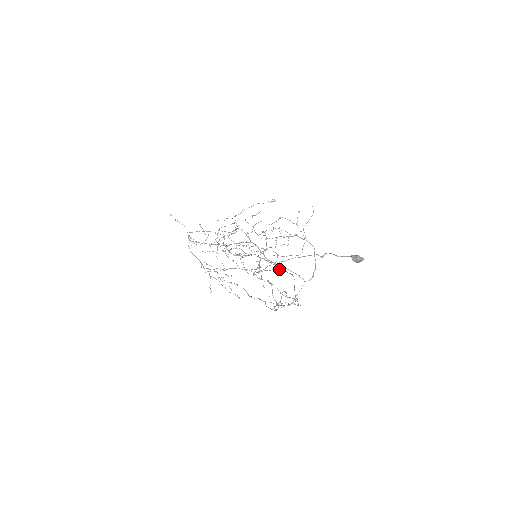
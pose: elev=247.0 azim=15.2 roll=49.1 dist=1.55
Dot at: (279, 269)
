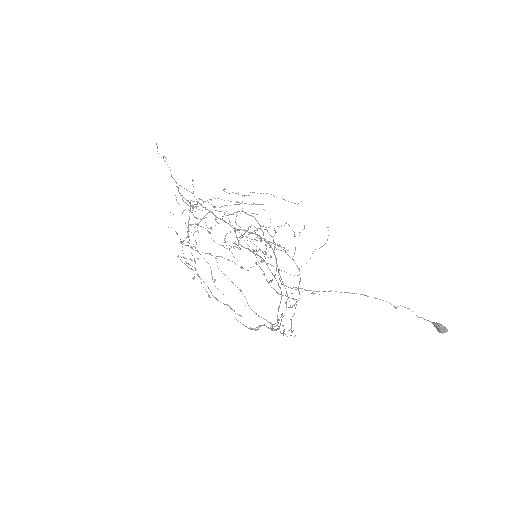
Dot at: (314, 293)
